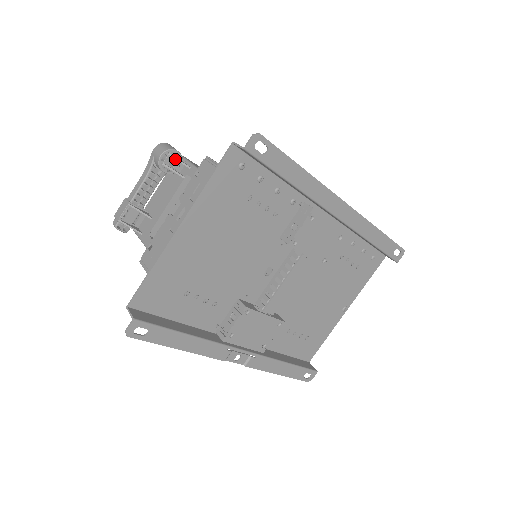
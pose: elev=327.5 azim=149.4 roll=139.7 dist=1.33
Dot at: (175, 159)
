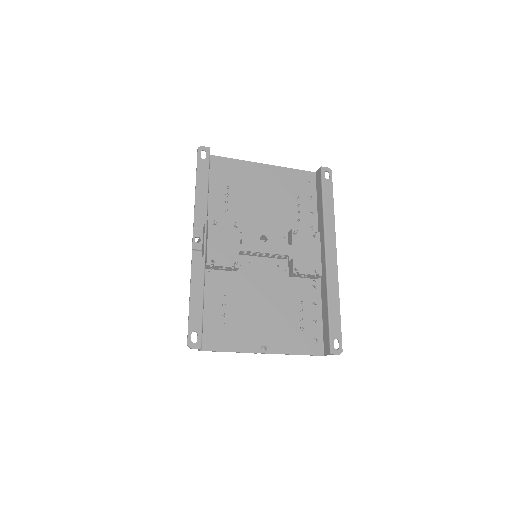
Dot at: occluded
